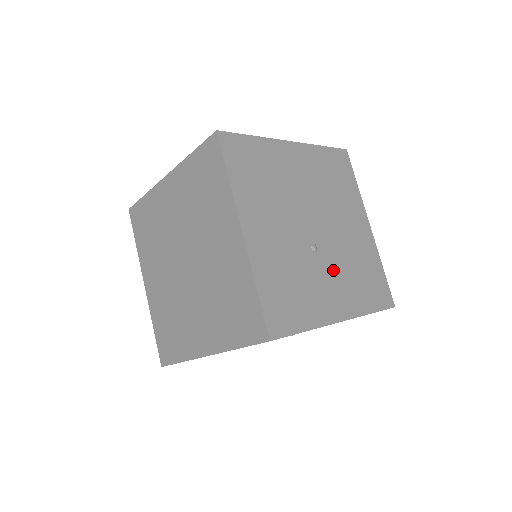
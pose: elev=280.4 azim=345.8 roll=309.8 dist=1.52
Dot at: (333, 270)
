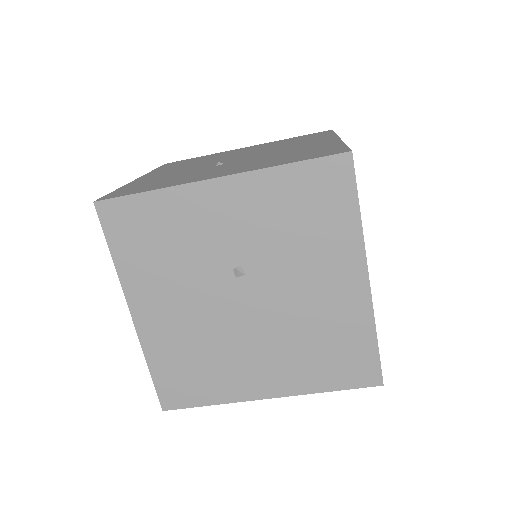
Dot at: occluded
